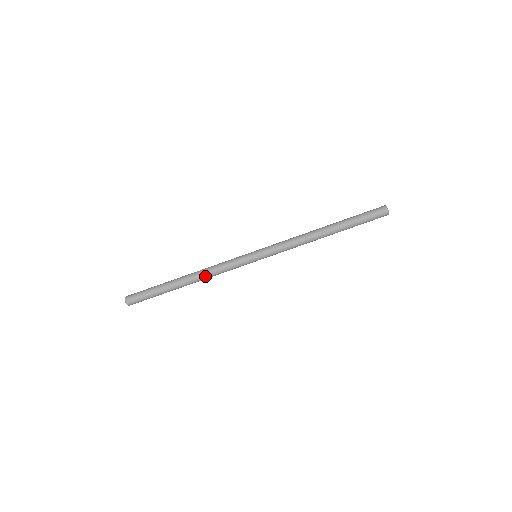
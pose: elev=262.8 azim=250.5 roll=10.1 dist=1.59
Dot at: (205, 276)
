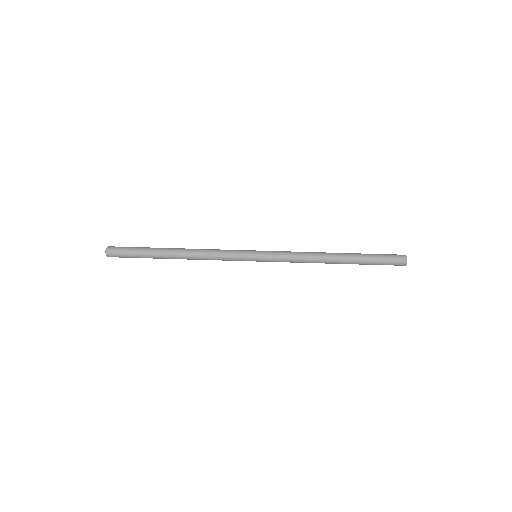
Dot at: (197, 253)
